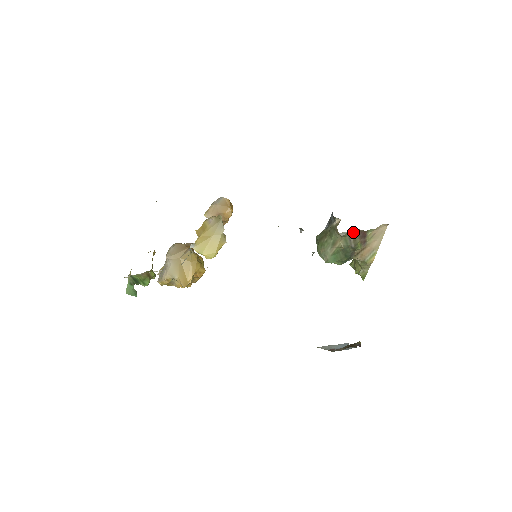
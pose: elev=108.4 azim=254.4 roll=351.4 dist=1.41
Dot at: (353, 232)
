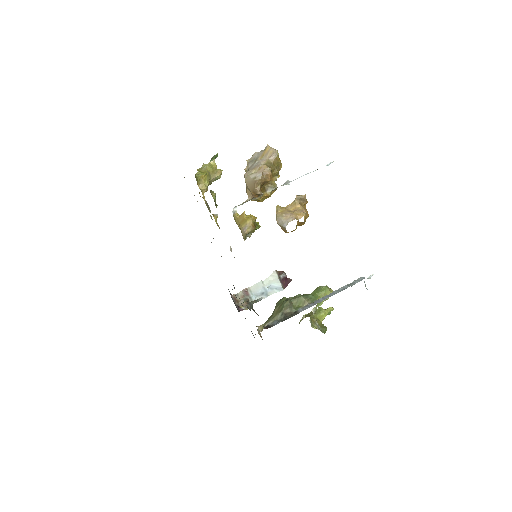
Dot at: occluded
